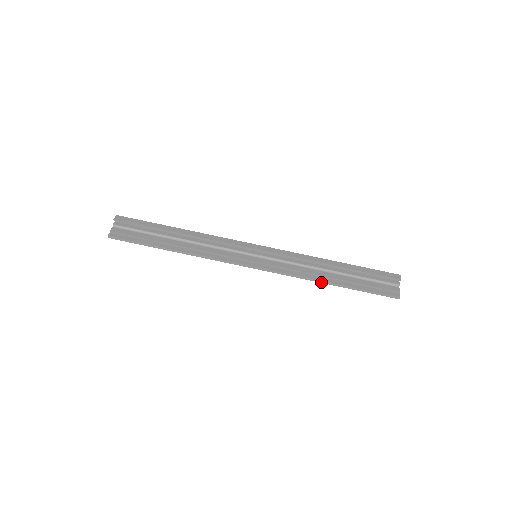
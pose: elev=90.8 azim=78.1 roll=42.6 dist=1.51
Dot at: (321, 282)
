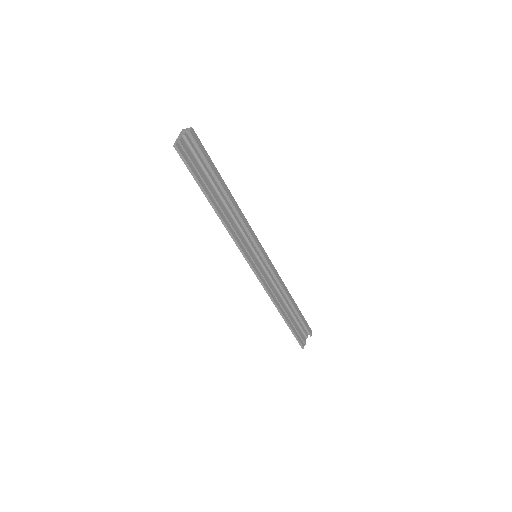
Dot at: (277, 308)
